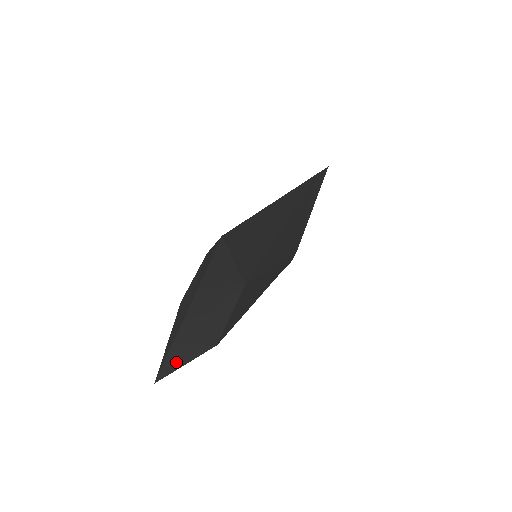
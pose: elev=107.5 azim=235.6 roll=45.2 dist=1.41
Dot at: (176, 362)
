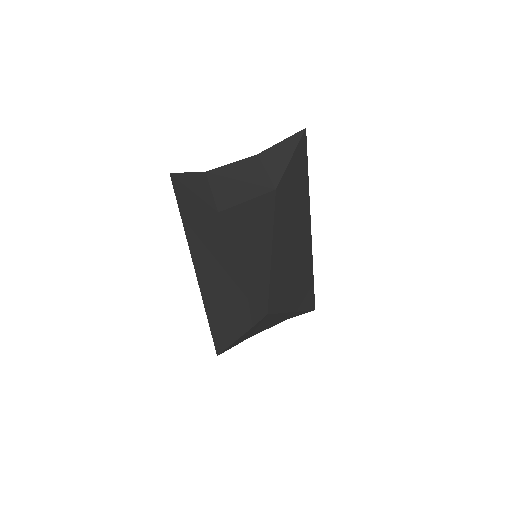
Dot at: (192, 183)
